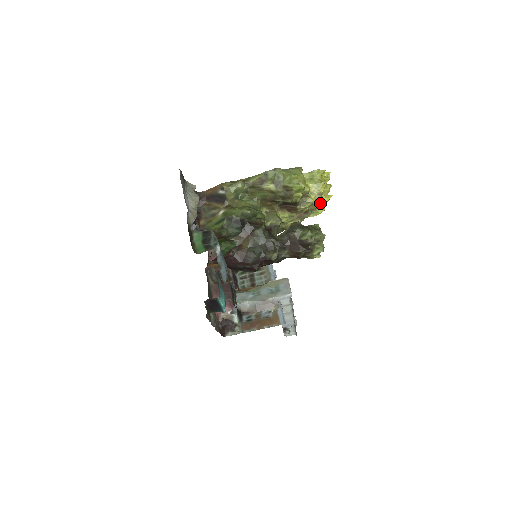
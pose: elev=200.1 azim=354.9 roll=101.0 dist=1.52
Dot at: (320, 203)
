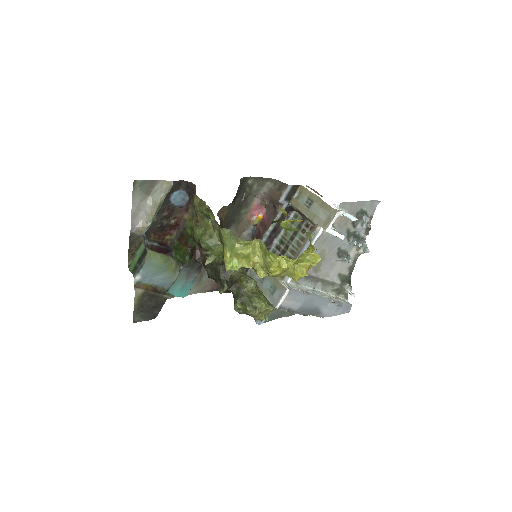
Dot at: (289, 273)
